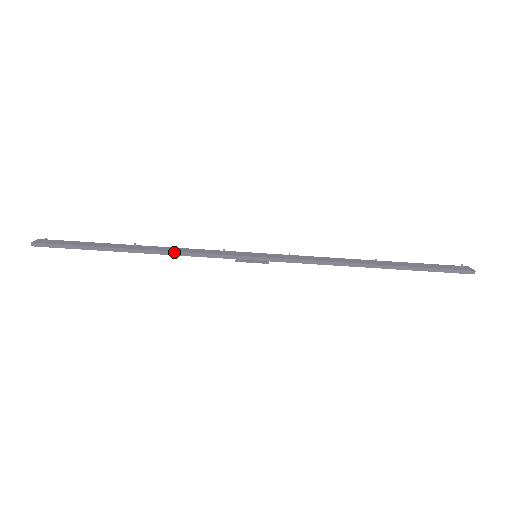
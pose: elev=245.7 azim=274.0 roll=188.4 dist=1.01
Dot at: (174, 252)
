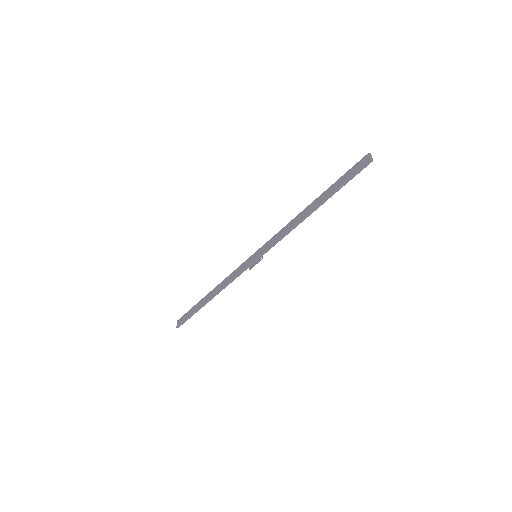
Dot at: (223, 287)
